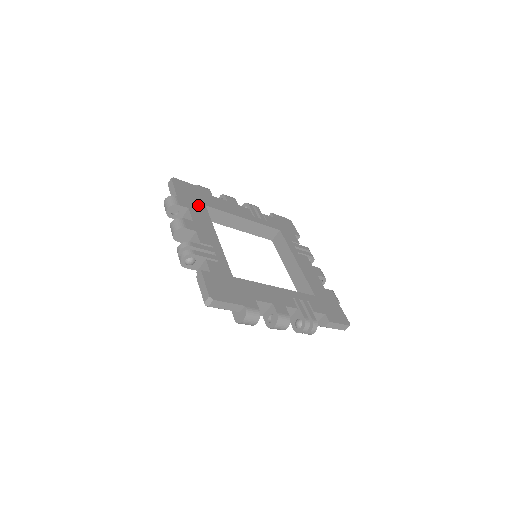
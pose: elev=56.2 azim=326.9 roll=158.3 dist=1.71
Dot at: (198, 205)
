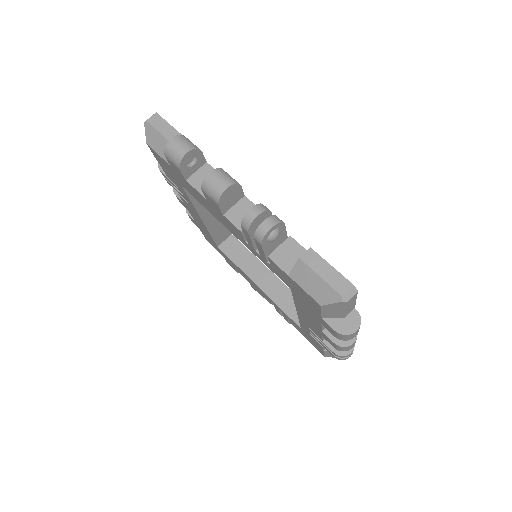
Dot at: occluded
